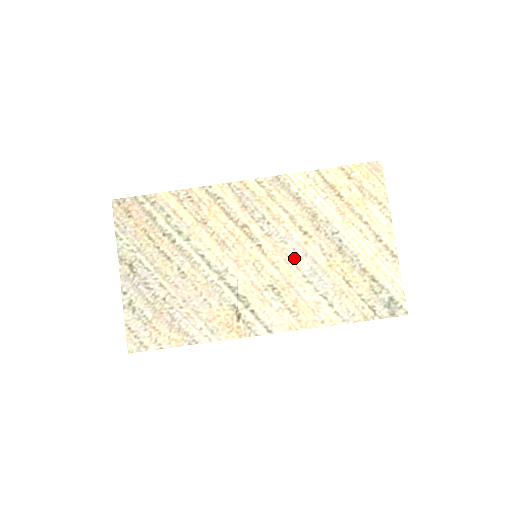
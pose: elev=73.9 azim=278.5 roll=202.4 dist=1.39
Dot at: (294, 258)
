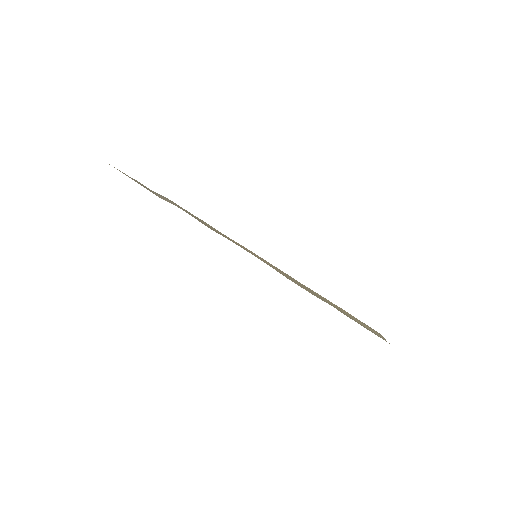
Dot at: (287, 276)
